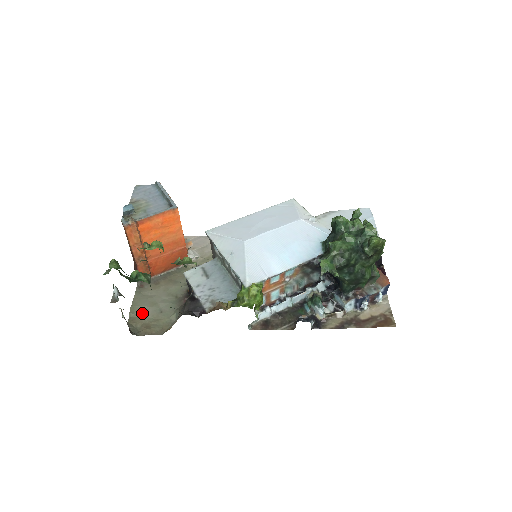
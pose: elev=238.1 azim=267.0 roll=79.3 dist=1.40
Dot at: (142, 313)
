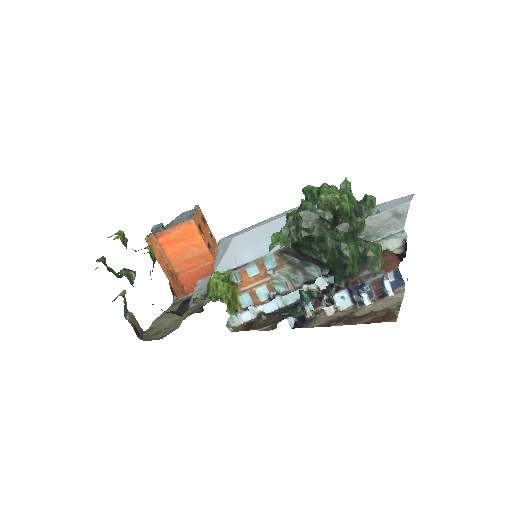
Dot at: (161, 323)
